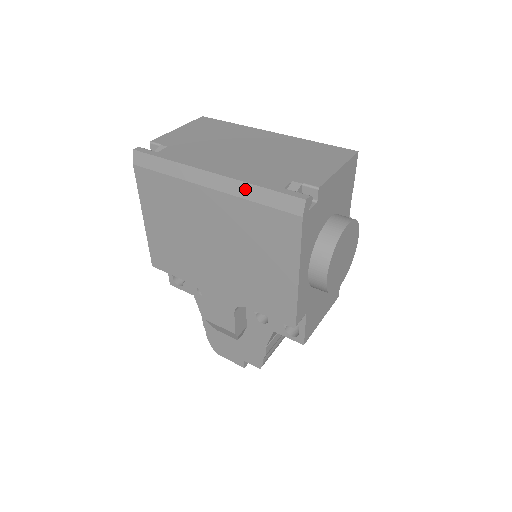
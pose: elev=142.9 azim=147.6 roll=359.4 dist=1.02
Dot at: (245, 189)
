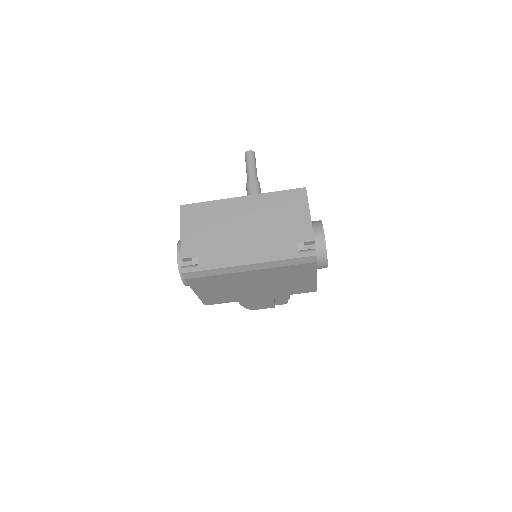
Dot at: (276, 264)
